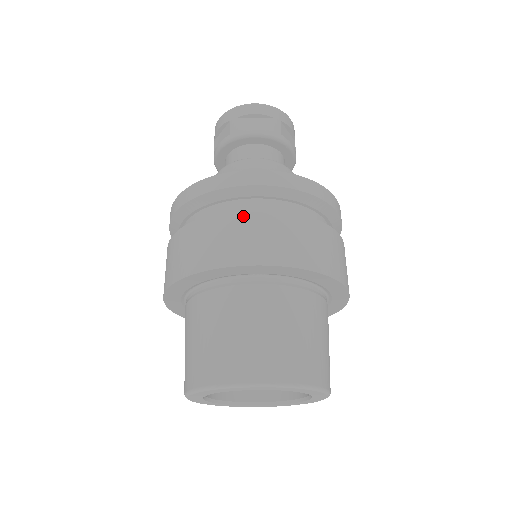
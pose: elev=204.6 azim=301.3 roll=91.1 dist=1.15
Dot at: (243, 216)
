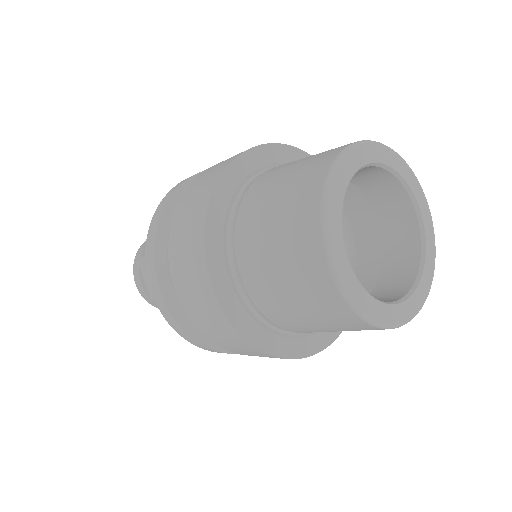
Dot at: occluded
